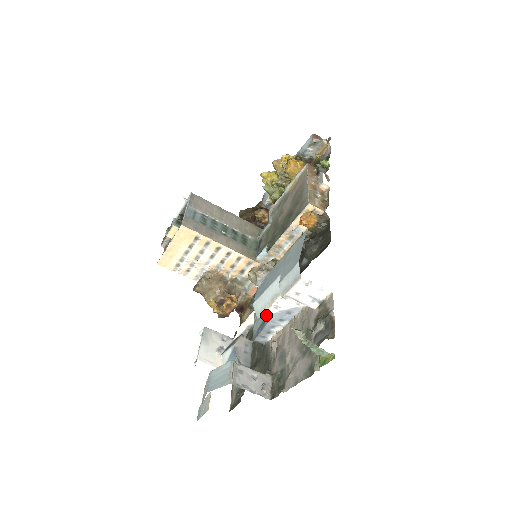
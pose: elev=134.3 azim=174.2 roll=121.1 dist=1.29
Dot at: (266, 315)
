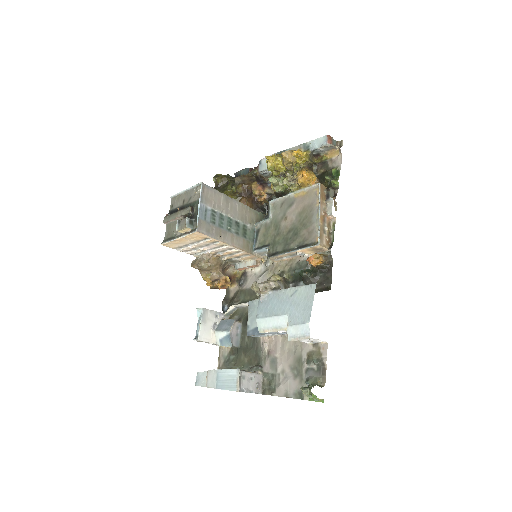
Dot at: (266, 332)
